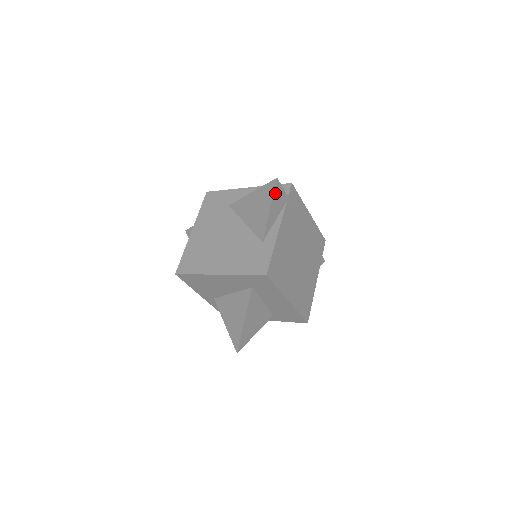
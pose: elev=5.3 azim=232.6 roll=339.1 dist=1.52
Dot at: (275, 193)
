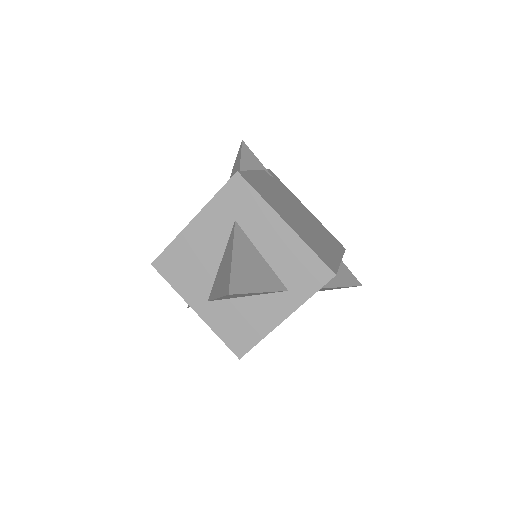
Dot at: (244, 151)
